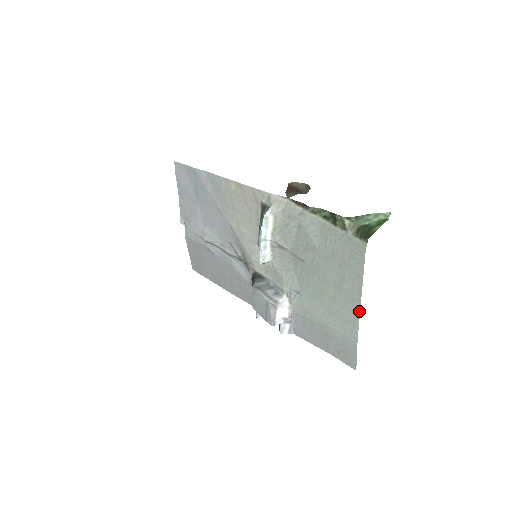
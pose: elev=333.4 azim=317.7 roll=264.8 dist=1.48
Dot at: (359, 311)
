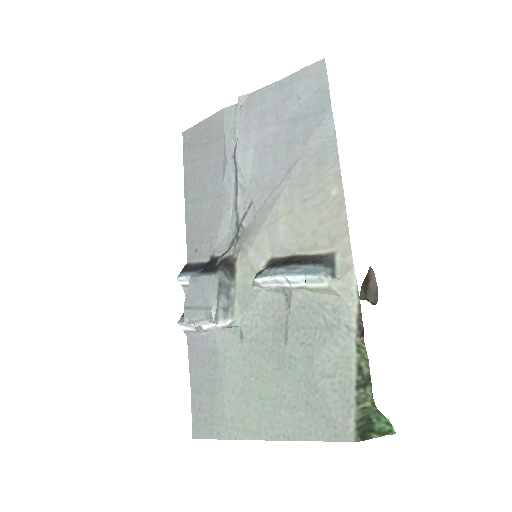
Dot at: (265, 439)
